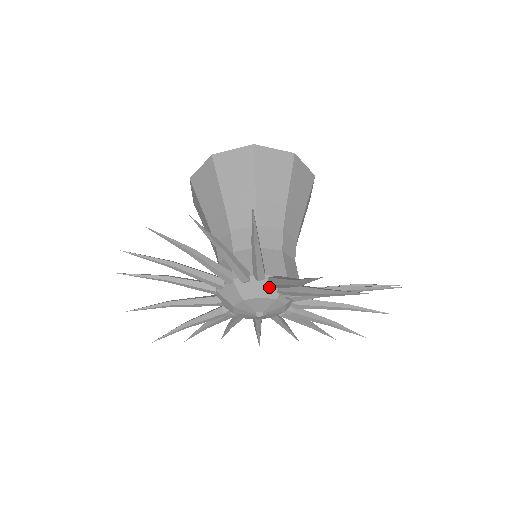
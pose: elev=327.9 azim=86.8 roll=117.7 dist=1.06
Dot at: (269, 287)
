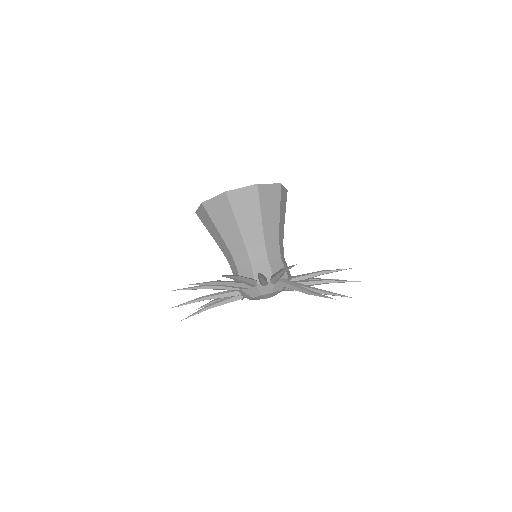
Dot at: (278, 285)
